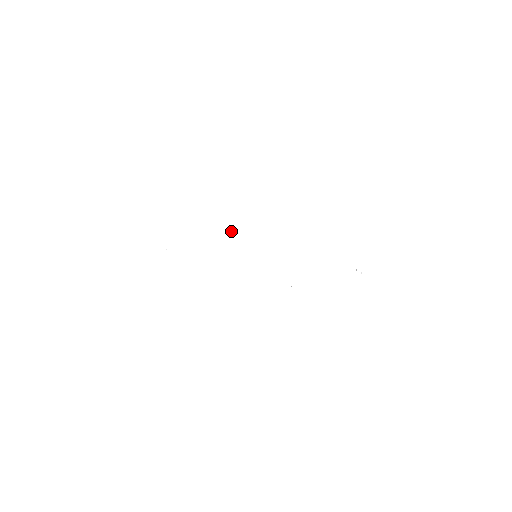
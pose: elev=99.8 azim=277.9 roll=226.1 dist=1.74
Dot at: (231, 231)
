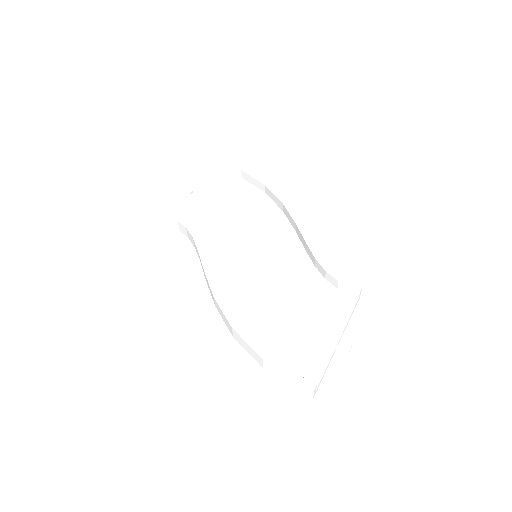
Dot at: (262, 205)
